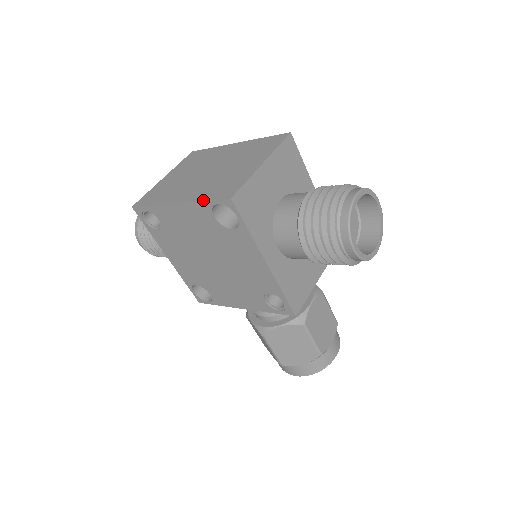
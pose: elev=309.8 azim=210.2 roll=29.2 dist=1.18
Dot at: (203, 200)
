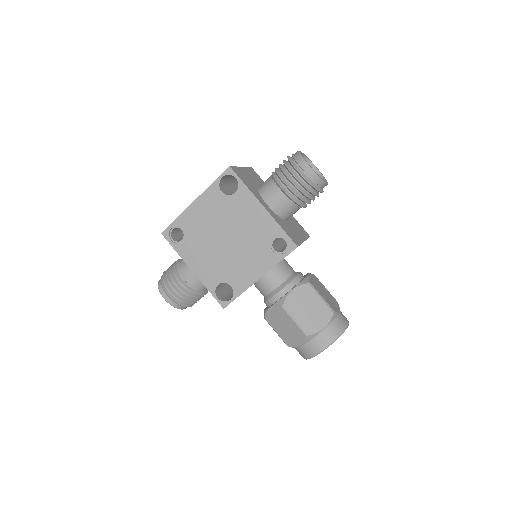
Dot at: (212, 183)
